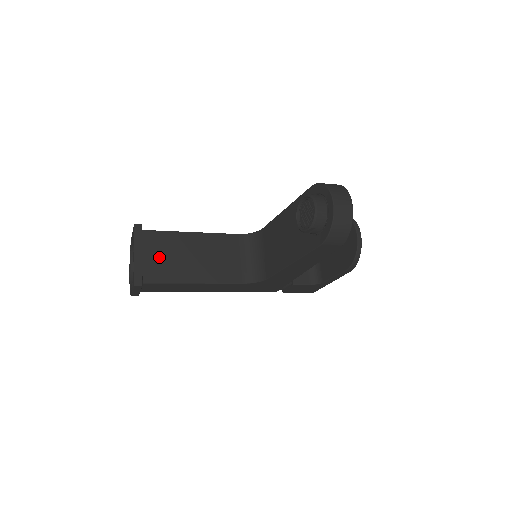
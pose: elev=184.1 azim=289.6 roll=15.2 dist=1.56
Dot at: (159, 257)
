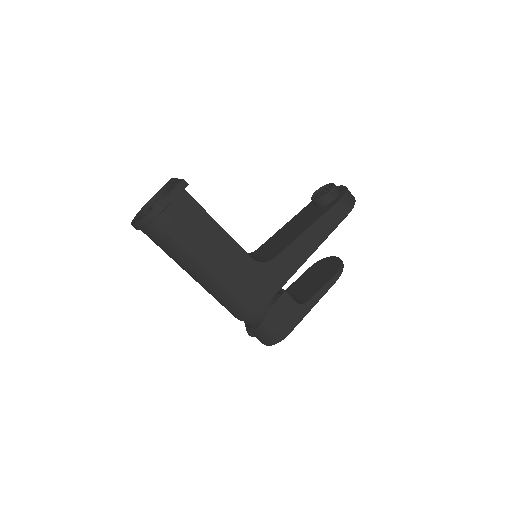
Dot at: occluded
